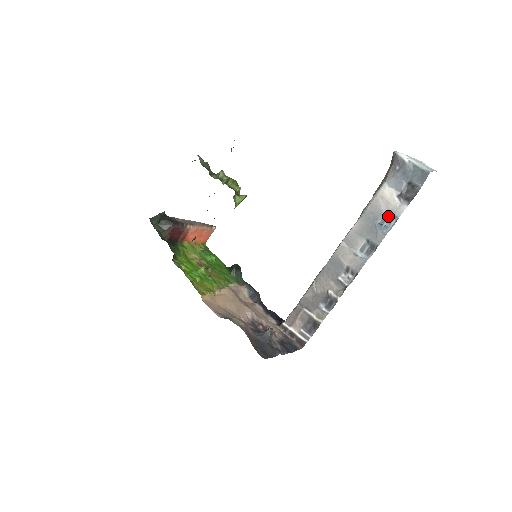
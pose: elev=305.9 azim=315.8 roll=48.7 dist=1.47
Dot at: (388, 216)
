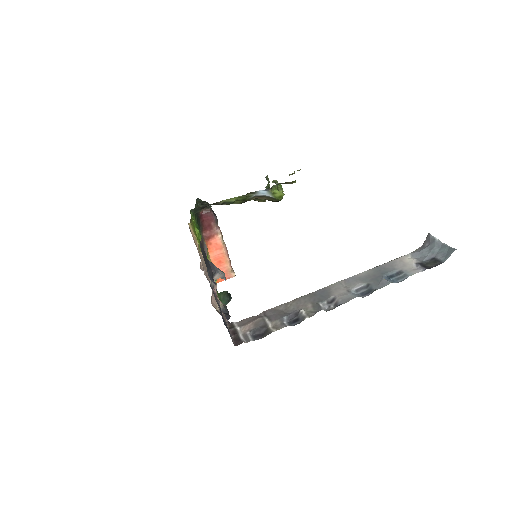
Dot at: (399, 274)
